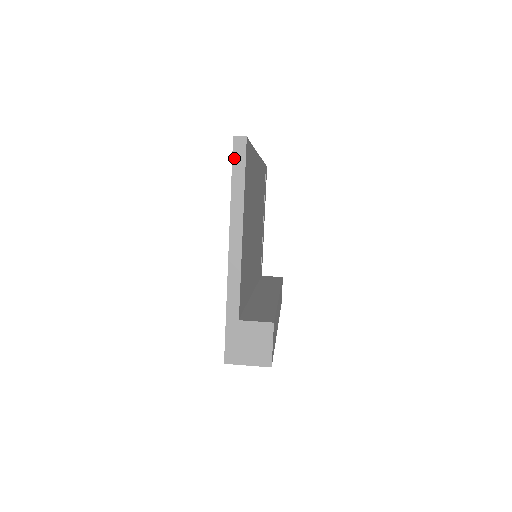
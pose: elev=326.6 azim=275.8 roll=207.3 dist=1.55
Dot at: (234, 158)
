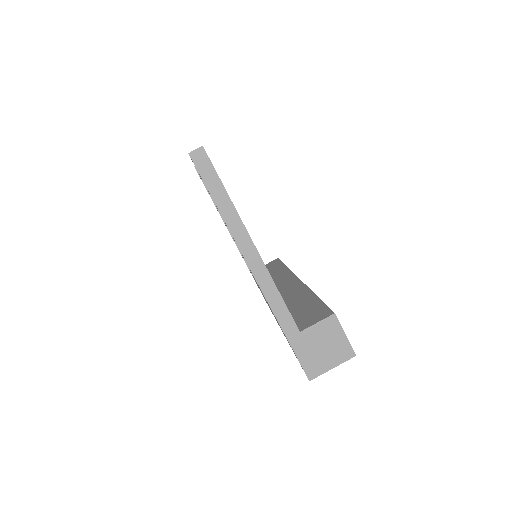
Dot at: (202, 175)
